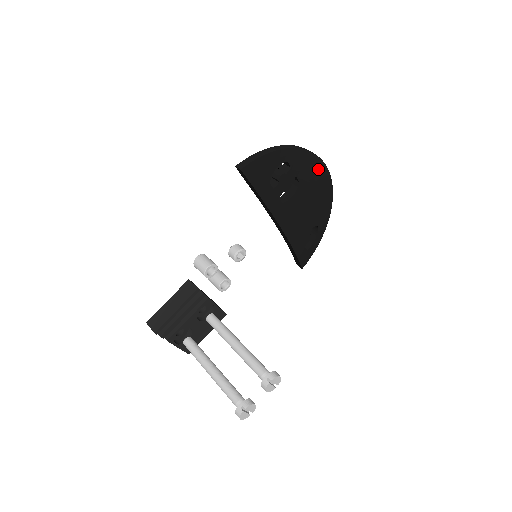
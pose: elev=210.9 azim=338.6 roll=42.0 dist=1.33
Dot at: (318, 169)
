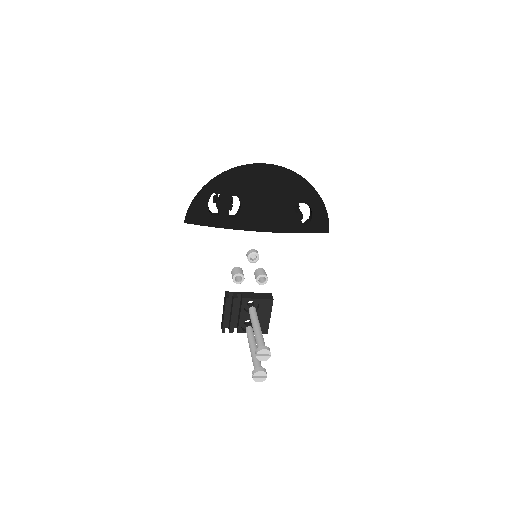
Dot at: (250, 174)
